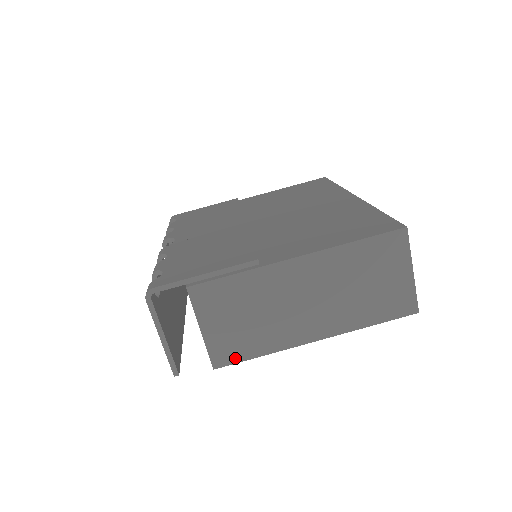
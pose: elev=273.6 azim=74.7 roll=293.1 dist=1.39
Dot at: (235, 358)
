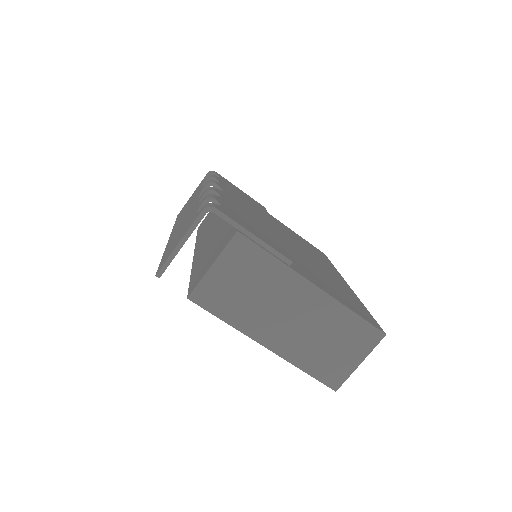
Dot at: (209, 306)
